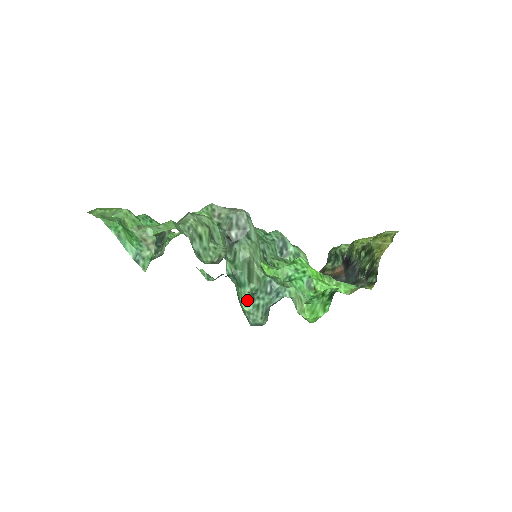
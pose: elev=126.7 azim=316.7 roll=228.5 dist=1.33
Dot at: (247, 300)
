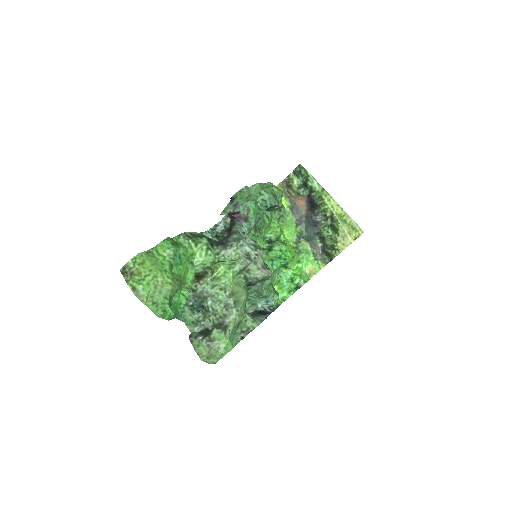
Dot at: occluded
